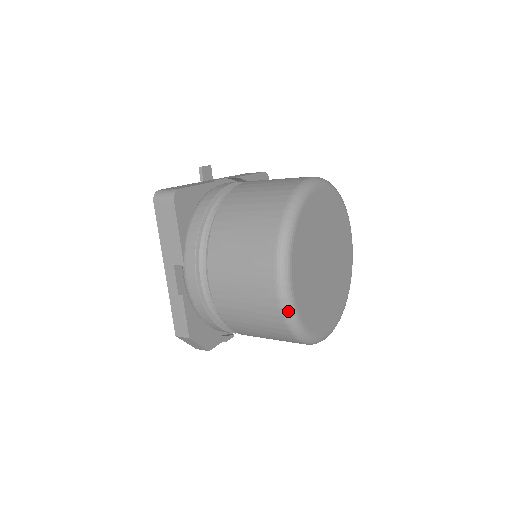
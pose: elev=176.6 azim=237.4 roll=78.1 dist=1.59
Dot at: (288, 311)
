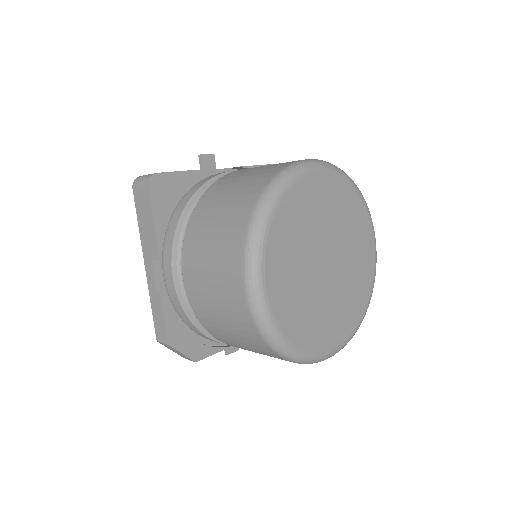
Dot at: (260, 318)
